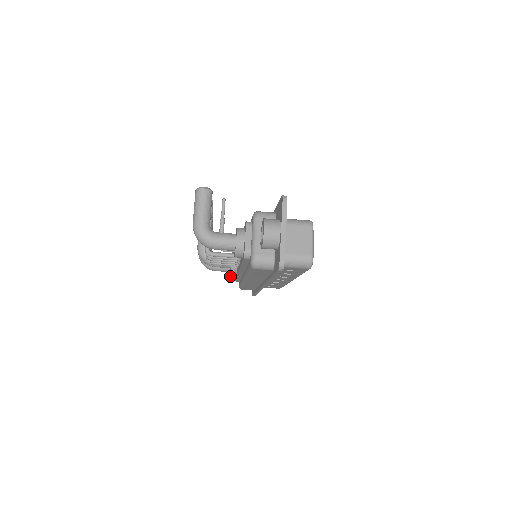
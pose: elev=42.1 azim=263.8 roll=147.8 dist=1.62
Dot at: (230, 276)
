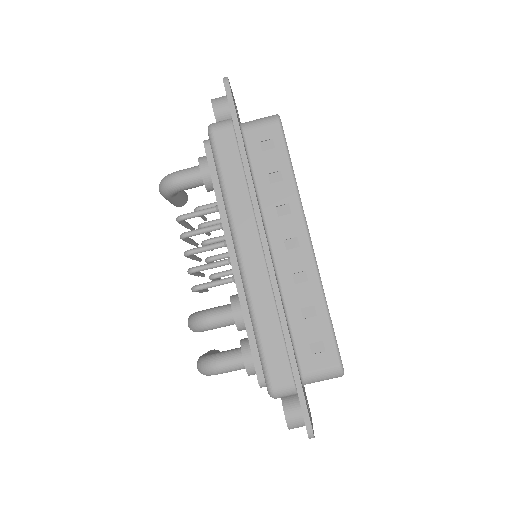
Dot at: (244, 358)
